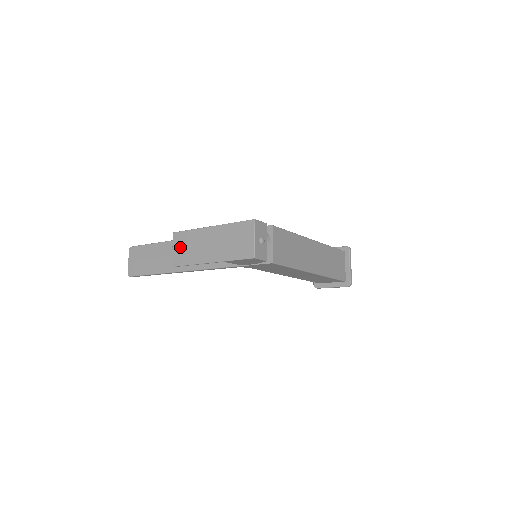
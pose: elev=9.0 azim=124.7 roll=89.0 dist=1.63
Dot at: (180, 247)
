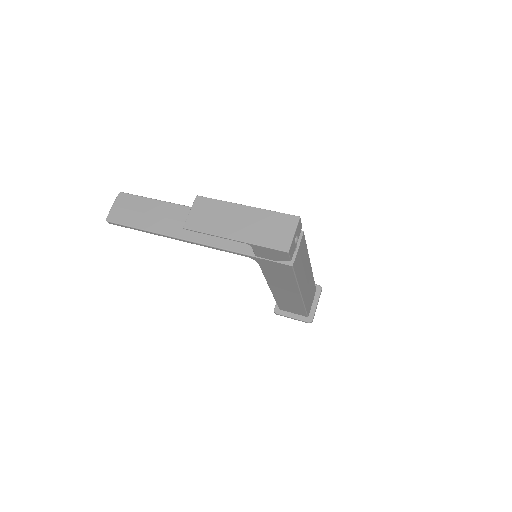
Dot at: (201, 212)
